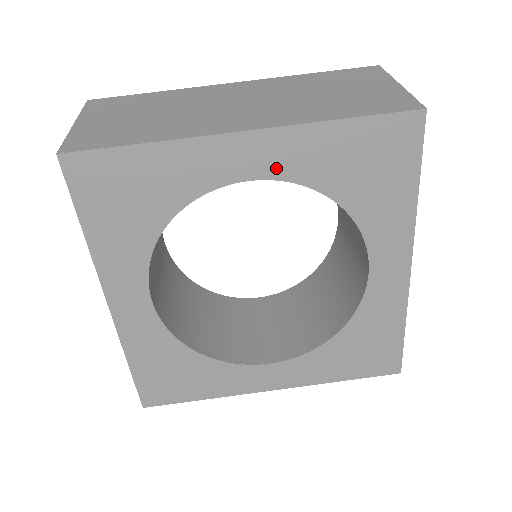
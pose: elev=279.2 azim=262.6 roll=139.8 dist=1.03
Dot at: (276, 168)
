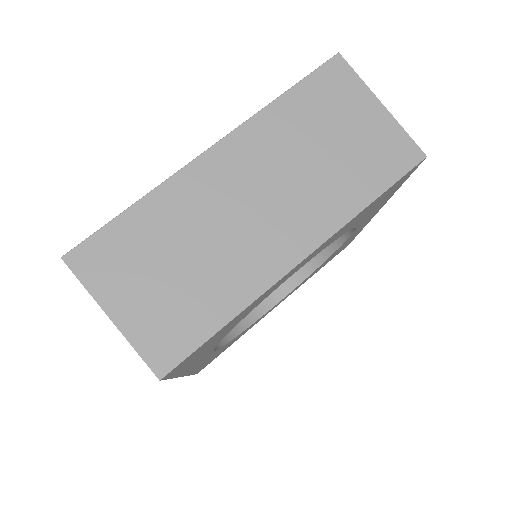
Dot at: (317, 253)
